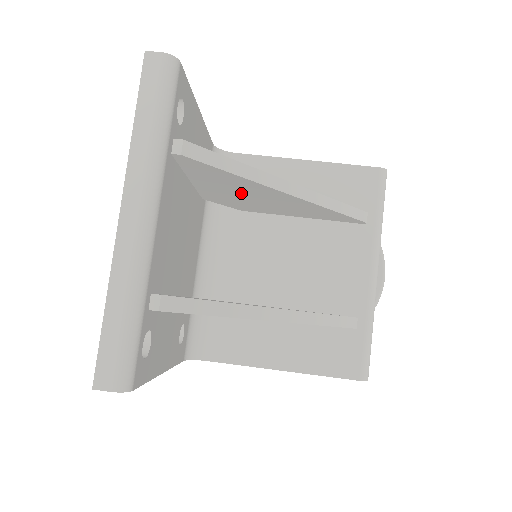
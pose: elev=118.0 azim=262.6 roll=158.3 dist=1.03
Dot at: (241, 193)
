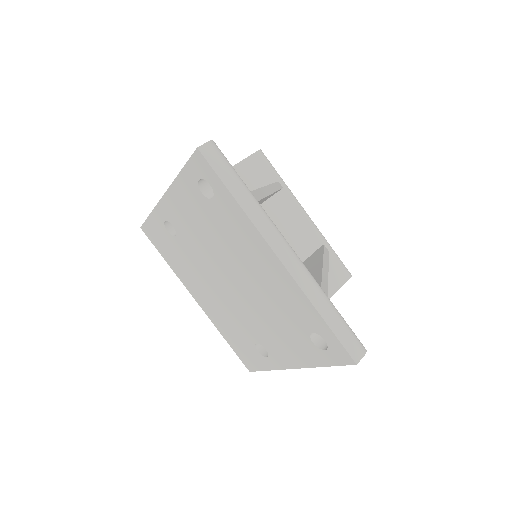
Dot at: occluded
